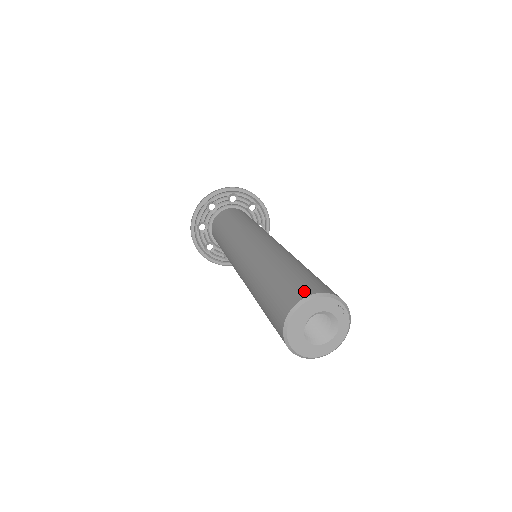
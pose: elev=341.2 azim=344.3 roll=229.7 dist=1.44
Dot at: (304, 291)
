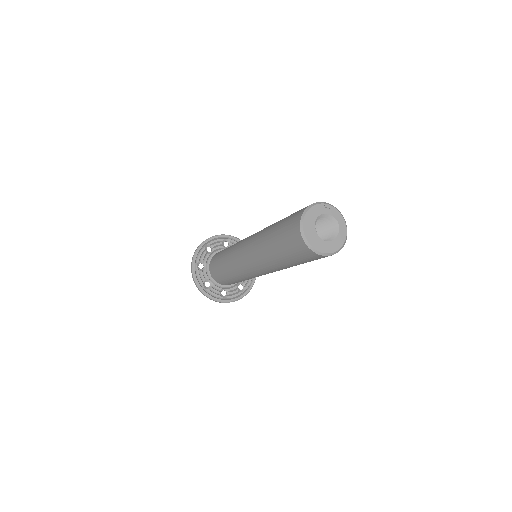
Dot at: (297, 217)
